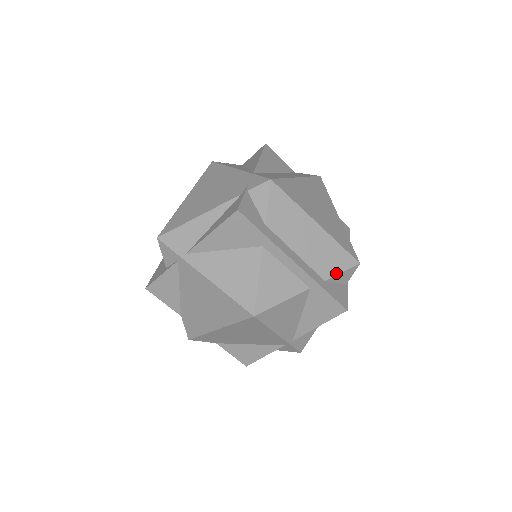
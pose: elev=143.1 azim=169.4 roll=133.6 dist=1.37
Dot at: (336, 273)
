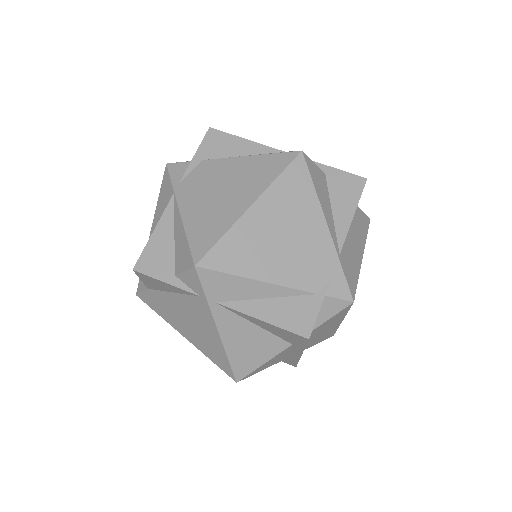
Dot at: occluded
